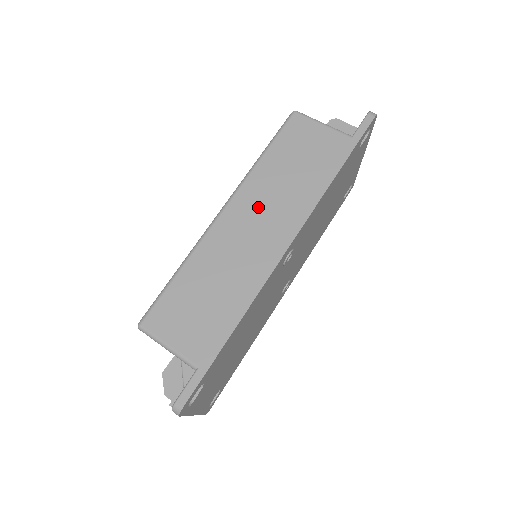
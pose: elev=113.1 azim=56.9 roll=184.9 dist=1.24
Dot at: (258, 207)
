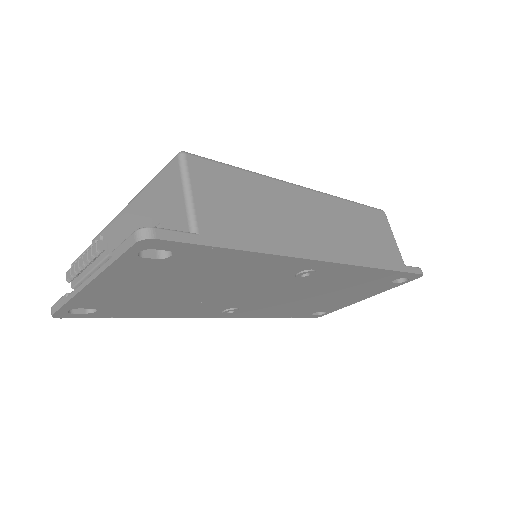
Dot at: (328, 217)
